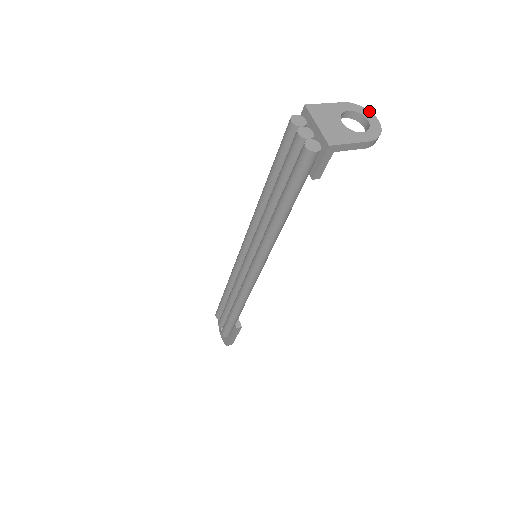
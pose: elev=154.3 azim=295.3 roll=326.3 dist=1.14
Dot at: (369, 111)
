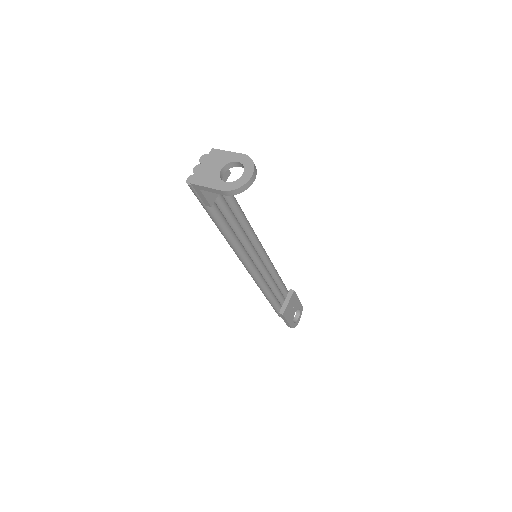
Dot at: (254, 167)
